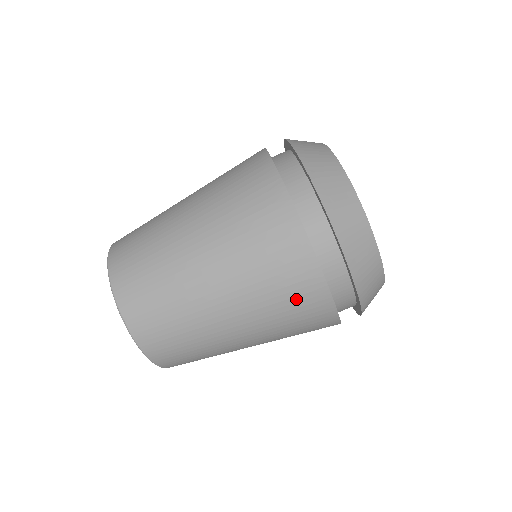
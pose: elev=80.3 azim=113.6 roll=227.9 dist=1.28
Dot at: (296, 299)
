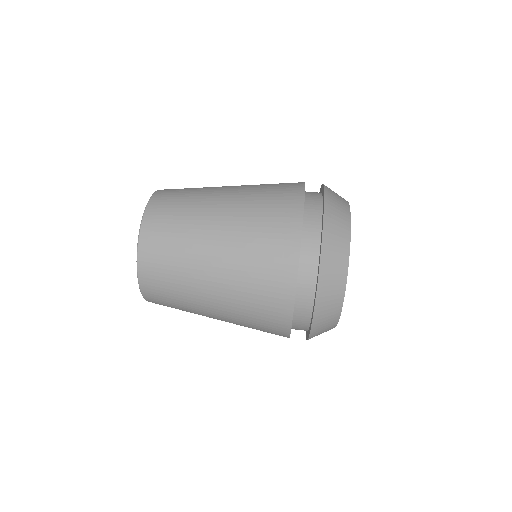
Dot at: (275, 224)
